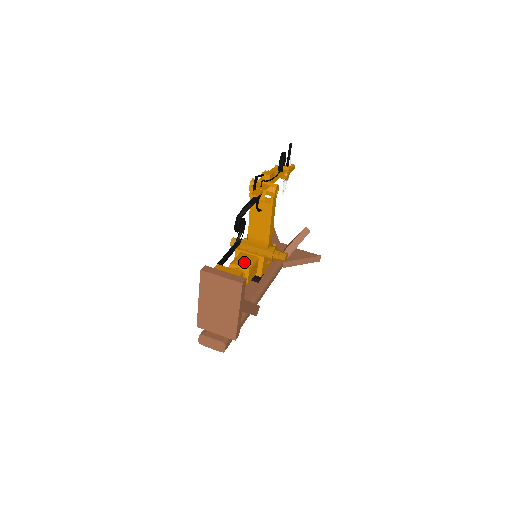
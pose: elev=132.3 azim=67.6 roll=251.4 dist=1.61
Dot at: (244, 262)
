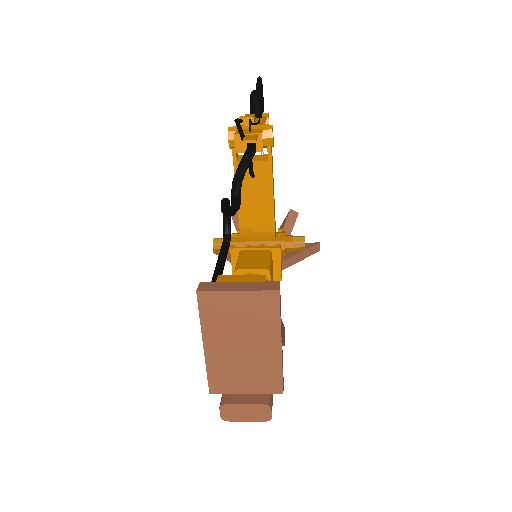
Dot at: (255, 262)
